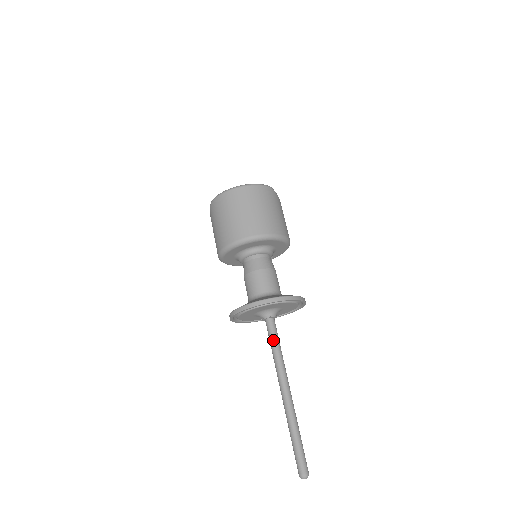
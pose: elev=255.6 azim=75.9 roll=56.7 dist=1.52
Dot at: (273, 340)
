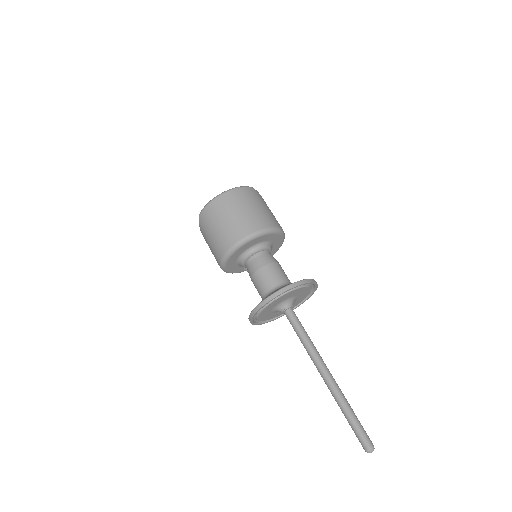
Dot at: (298, 329)
